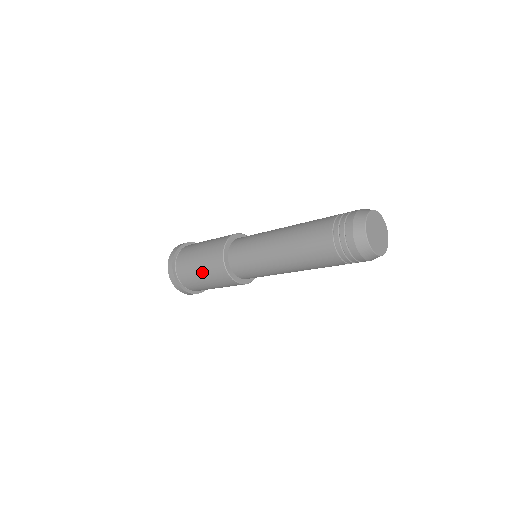
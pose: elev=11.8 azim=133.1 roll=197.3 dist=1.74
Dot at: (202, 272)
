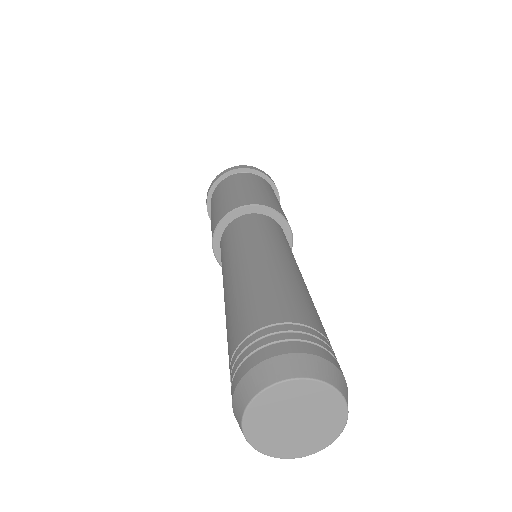
Dot at: occluded
